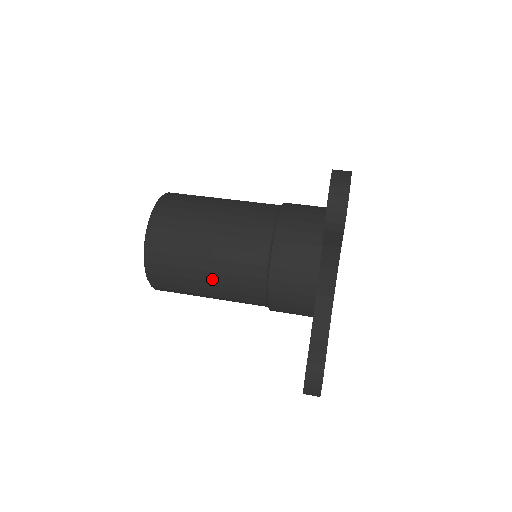
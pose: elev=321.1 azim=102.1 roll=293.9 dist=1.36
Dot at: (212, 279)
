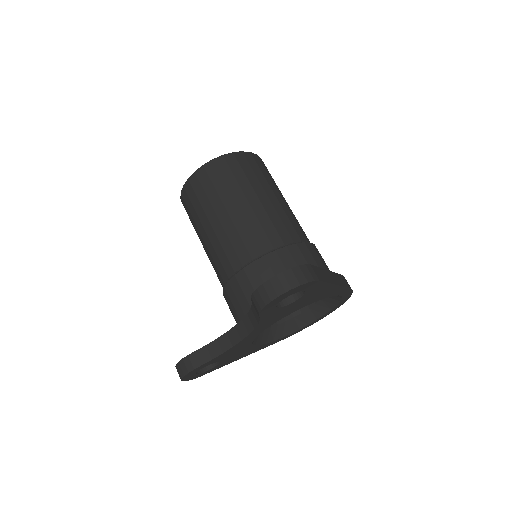
Dot at: (206, 241)
